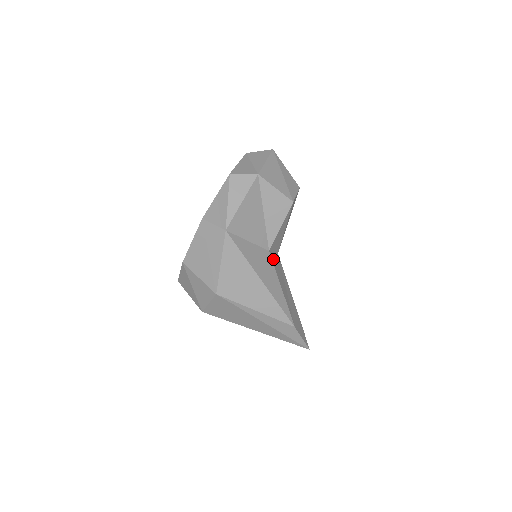
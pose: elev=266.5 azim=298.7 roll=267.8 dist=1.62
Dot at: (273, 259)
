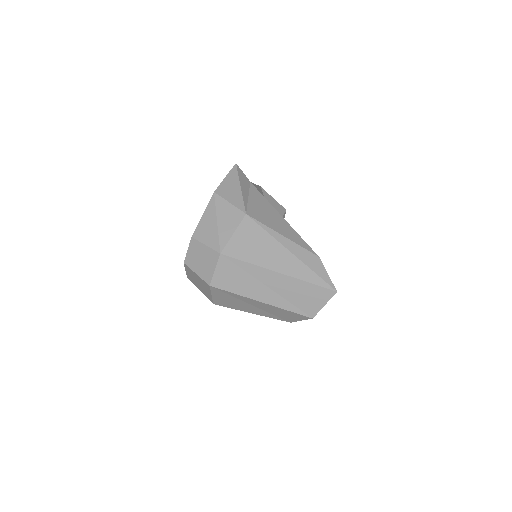
Dot at: occluded
